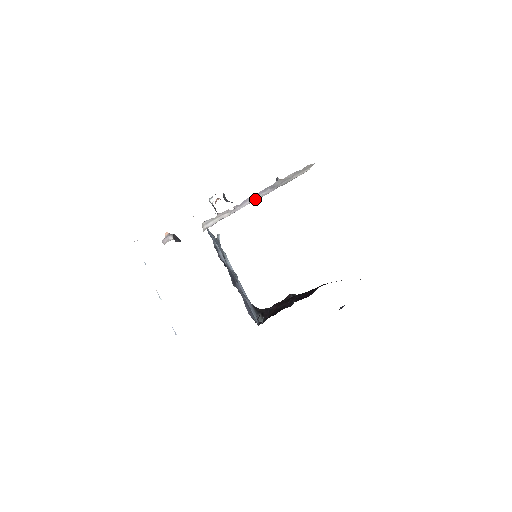
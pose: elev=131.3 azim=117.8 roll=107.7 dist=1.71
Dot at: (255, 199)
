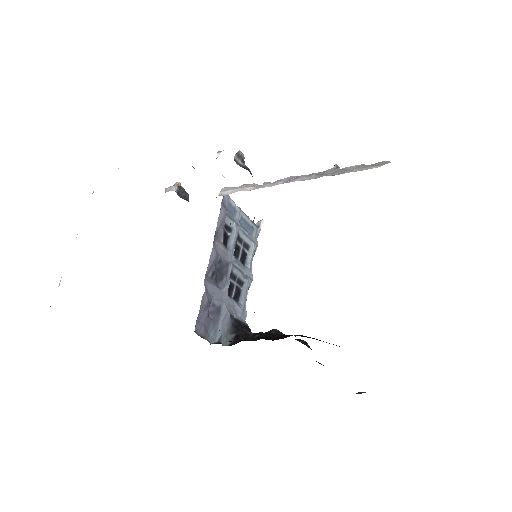
Dot at: (290, 181)
